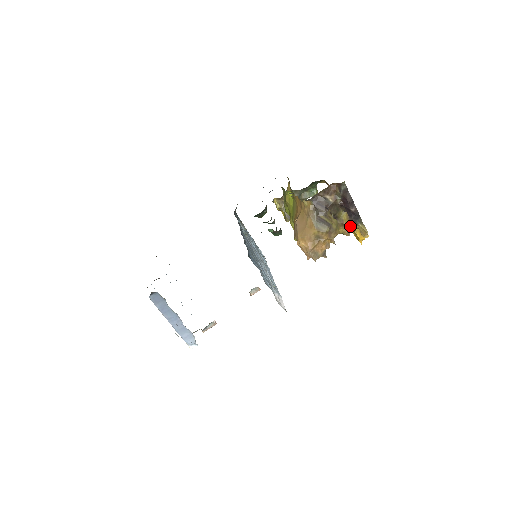
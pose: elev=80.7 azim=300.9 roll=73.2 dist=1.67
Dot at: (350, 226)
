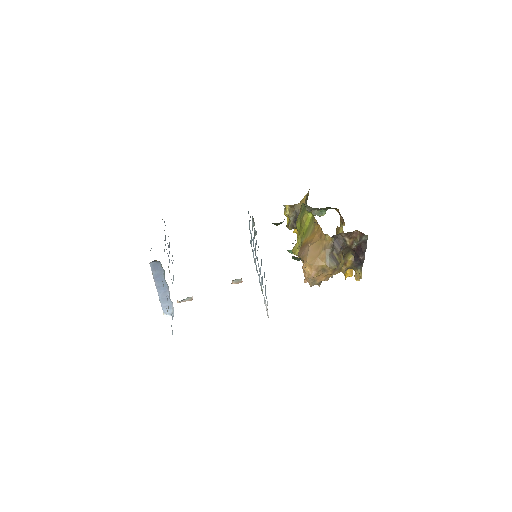
Dot at: (350, 267)
